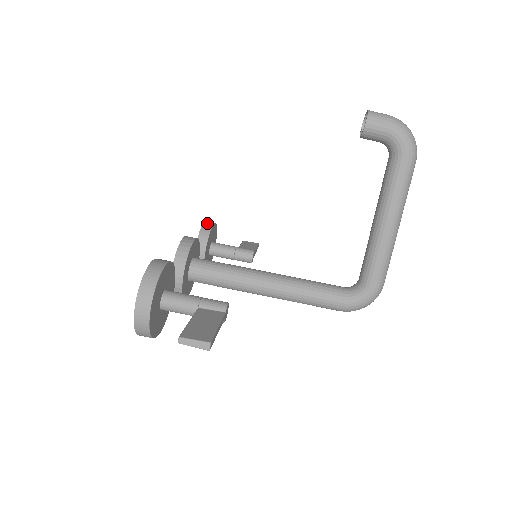
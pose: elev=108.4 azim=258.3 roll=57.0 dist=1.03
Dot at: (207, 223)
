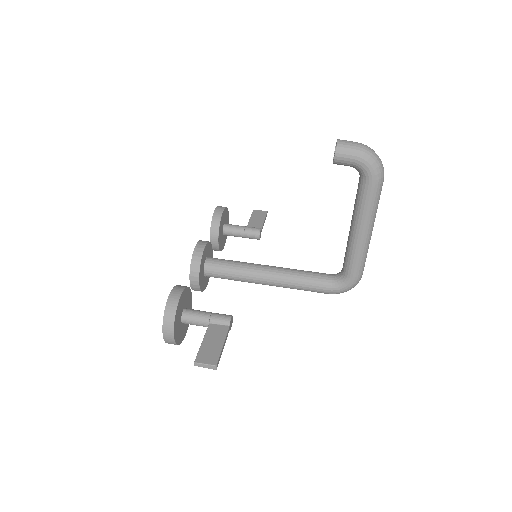
Dot at: (217, 211)
